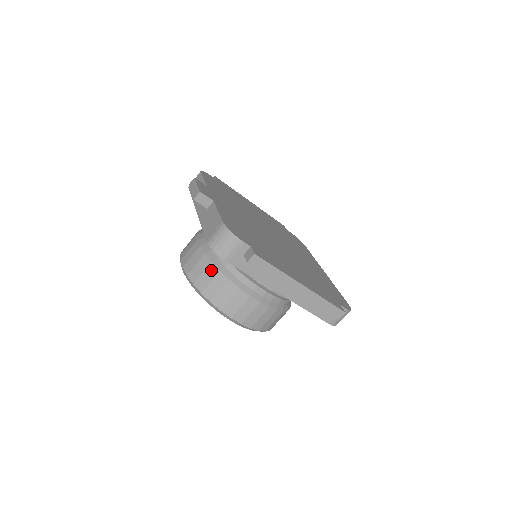
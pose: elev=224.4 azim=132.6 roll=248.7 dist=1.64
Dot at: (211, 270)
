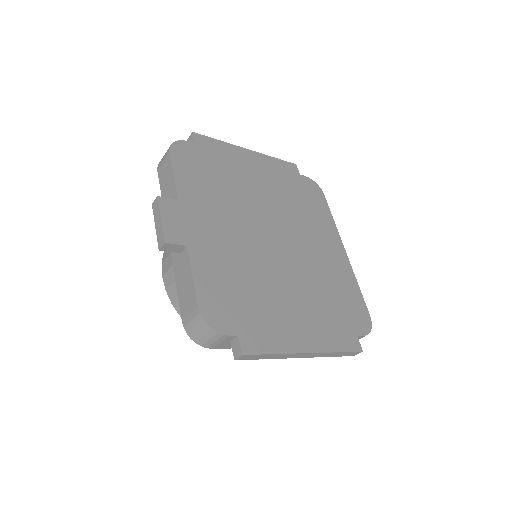
Dot at: occluded
